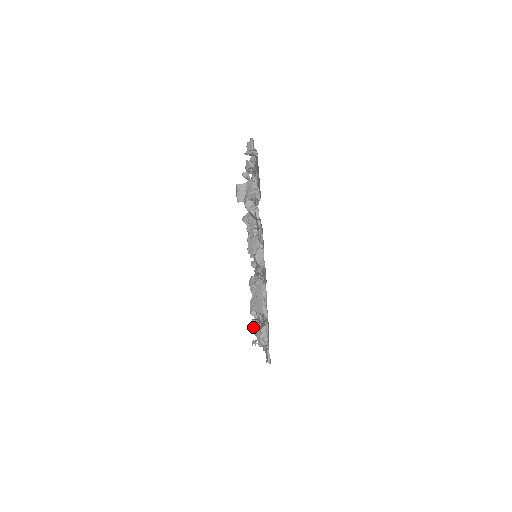
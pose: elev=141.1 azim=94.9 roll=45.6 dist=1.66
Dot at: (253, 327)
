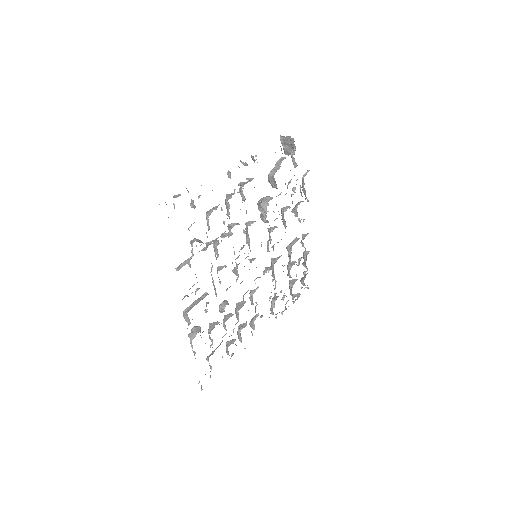
Dot at: (289, 288)
